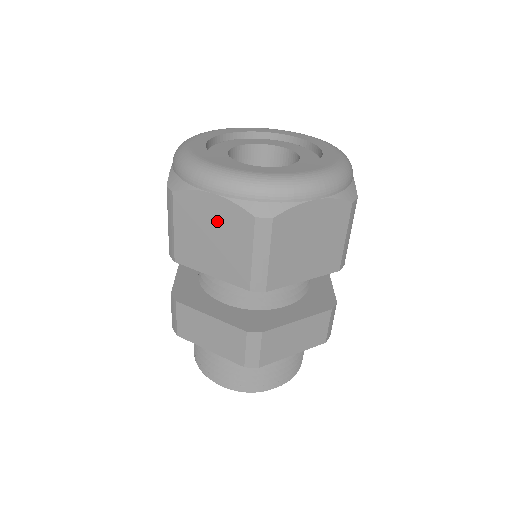
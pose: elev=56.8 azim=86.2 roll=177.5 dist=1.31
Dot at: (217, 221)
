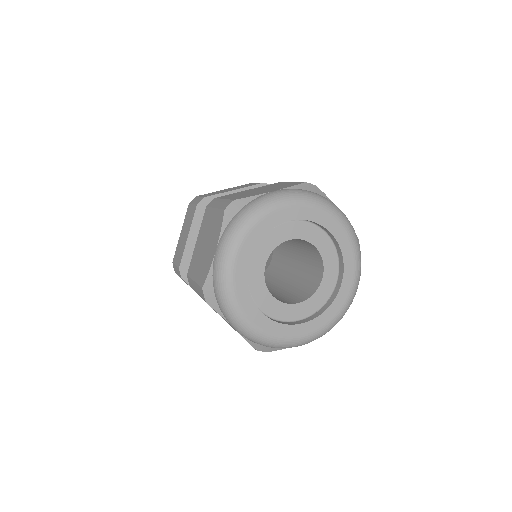
Dot at: occluded
